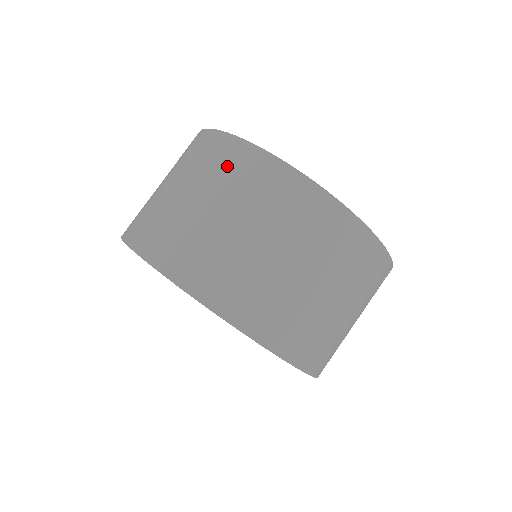
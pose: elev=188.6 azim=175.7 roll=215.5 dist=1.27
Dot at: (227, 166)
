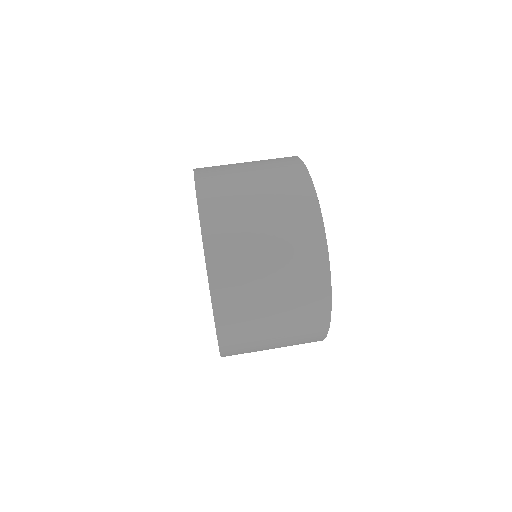
Dot at: (297, 216)
